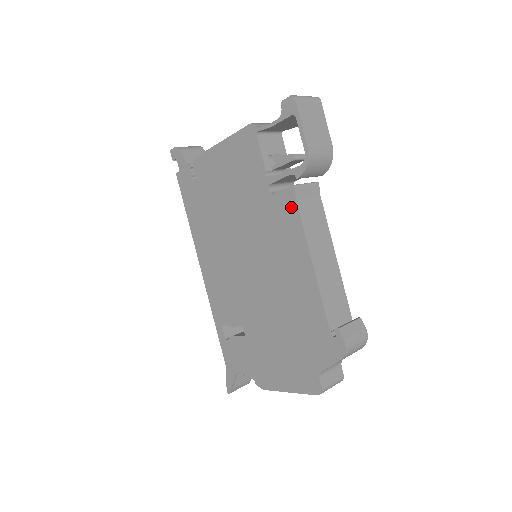
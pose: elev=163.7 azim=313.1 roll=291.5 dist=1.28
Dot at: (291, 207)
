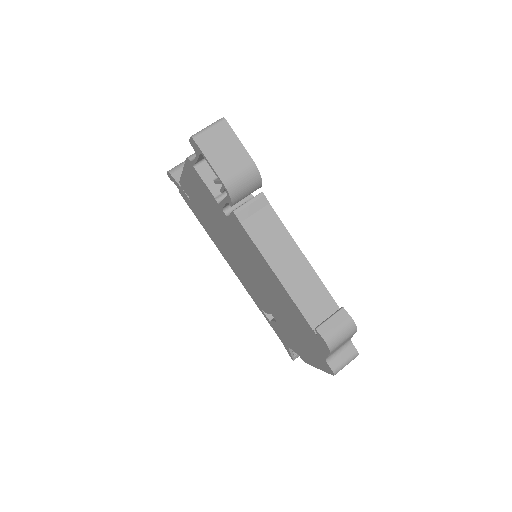
Dot at: (241, 229)
